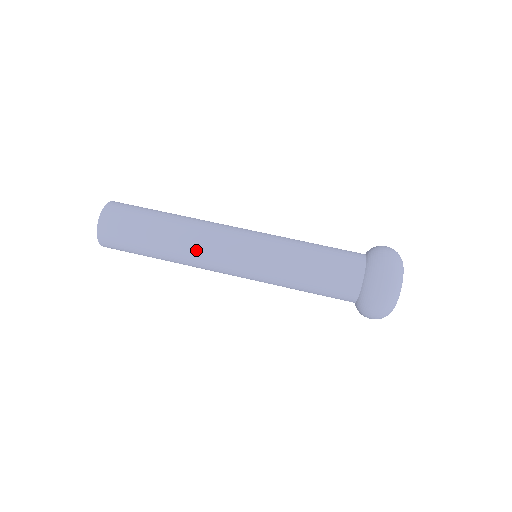
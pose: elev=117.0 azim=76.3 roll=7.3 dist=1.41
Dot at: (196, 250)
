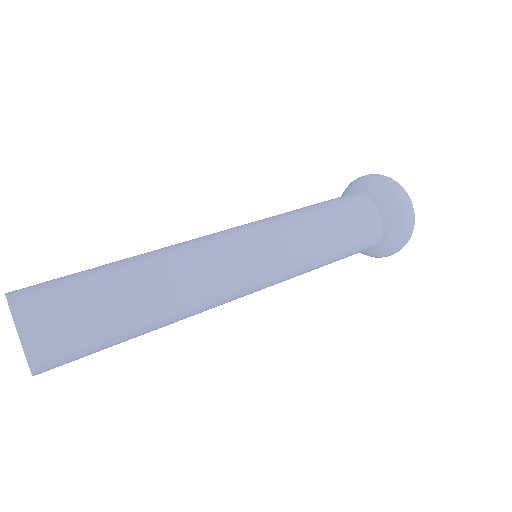
Dot at: (186, 250)
